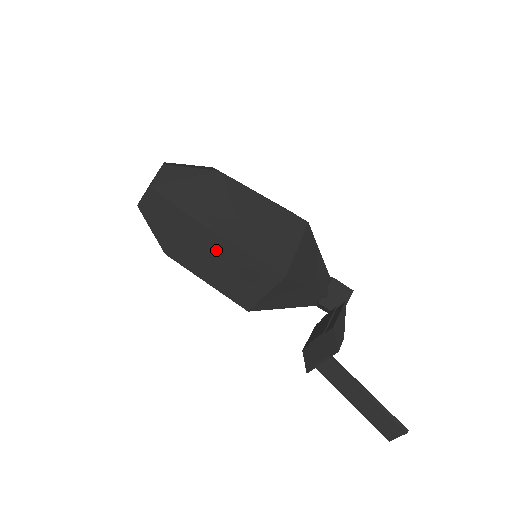
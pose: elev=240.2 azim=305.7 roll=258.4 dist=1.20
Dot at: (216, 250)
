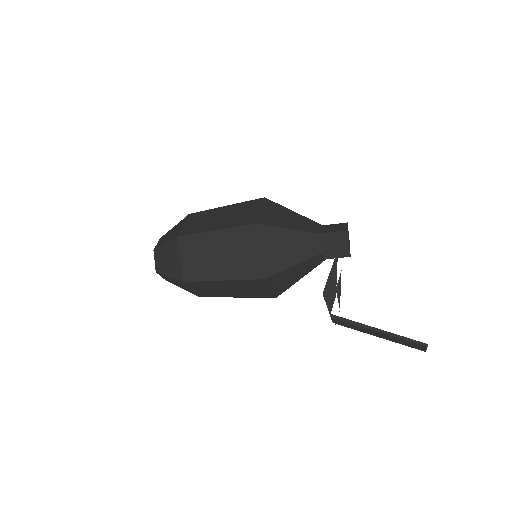
Dot at: (215, 286)
